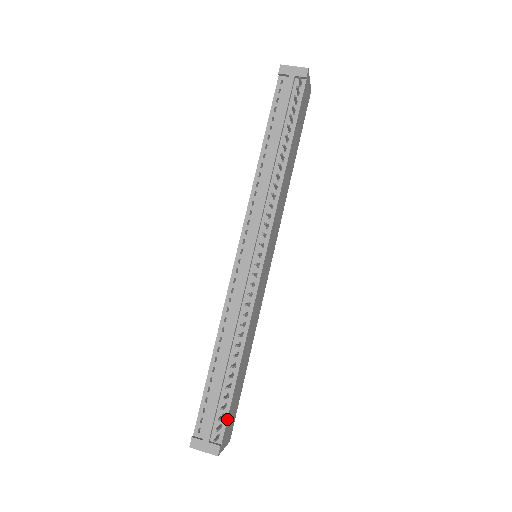
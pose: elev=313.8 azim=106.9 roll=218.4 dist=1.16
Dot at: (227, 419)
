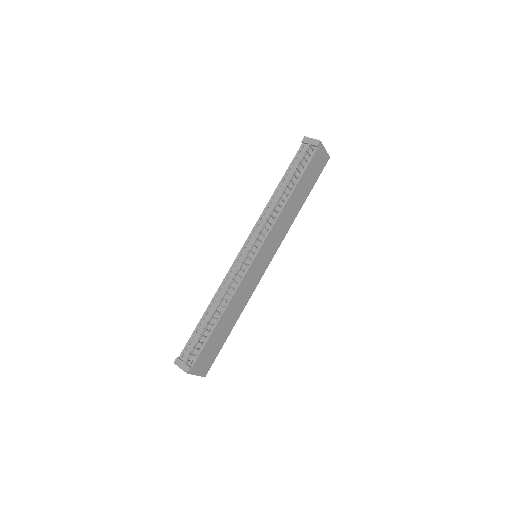
Dot at: (201, 352)
